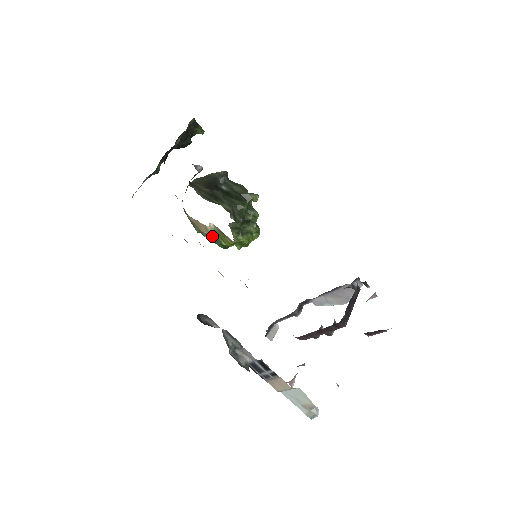
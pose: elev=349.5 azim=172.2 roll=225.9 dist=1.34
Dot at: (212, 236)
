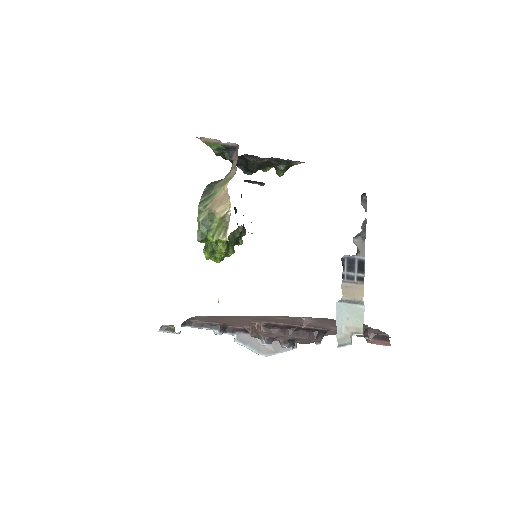
Dot at: (213, 220)
